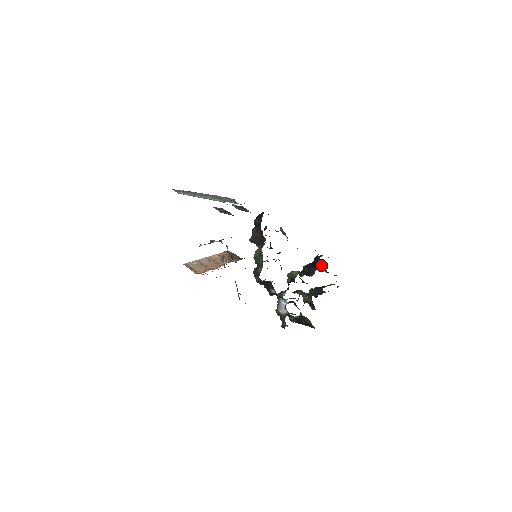
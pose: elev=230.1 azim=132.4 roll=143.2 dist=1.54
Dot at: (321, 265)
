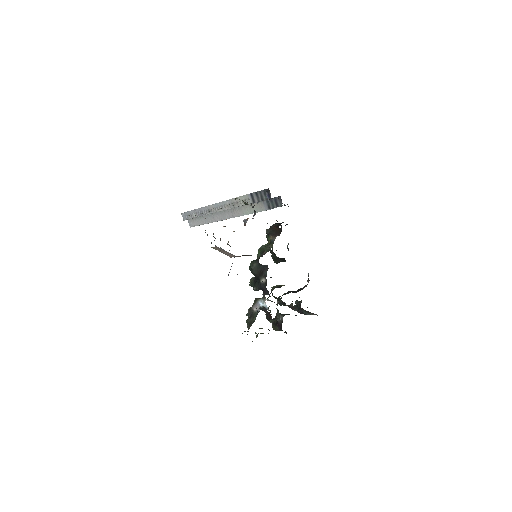
Dot at: (296, 305)
